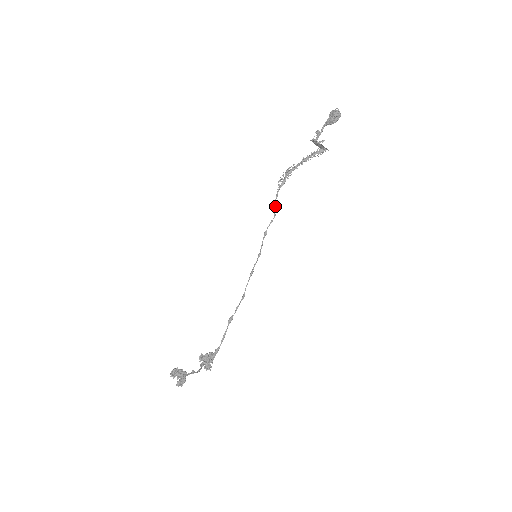
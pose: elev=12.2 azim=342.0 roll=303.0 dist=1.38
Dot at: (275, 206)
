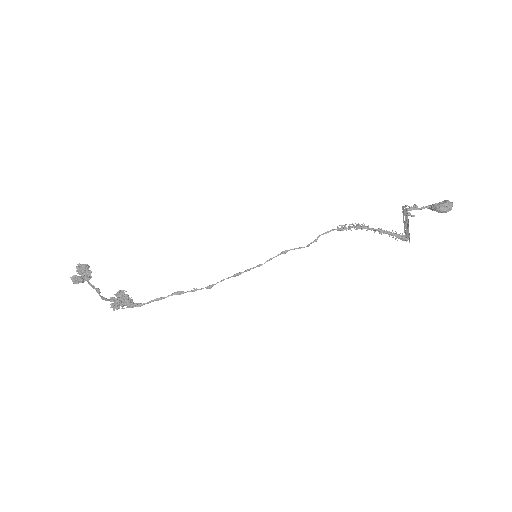
Dot at: (316, 239)
